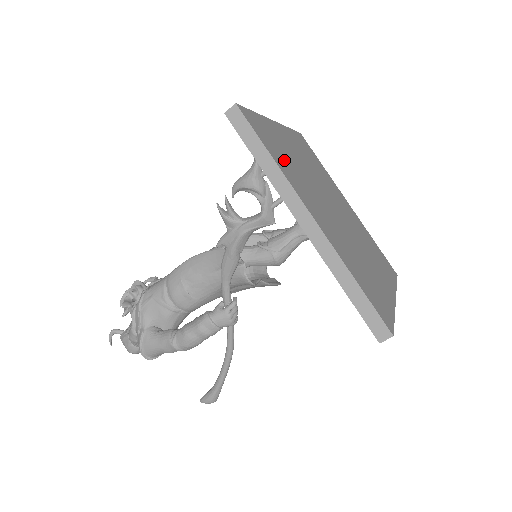
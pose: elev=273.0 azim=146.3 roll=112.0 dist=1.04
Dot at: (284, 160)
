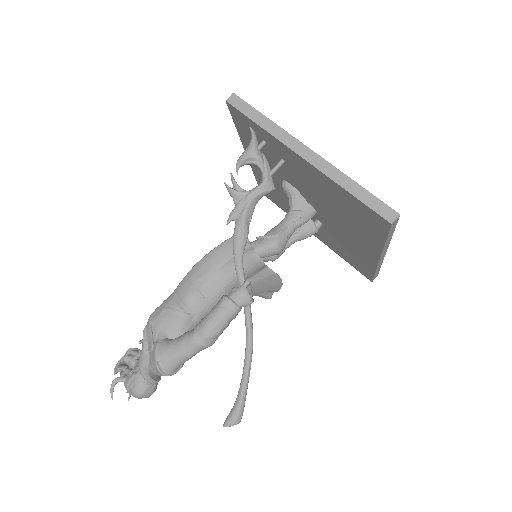
Dot at: occluded
